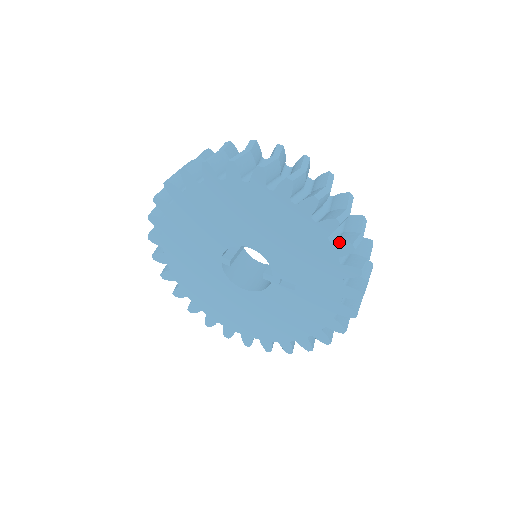
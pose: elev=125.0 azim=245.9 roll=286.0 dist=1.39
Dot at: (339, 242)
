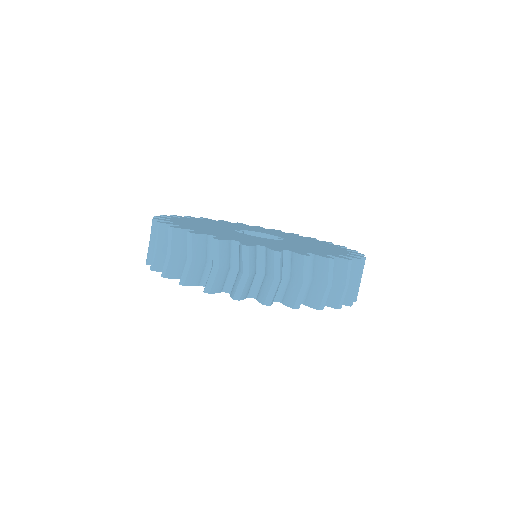
Dot at: occluded
